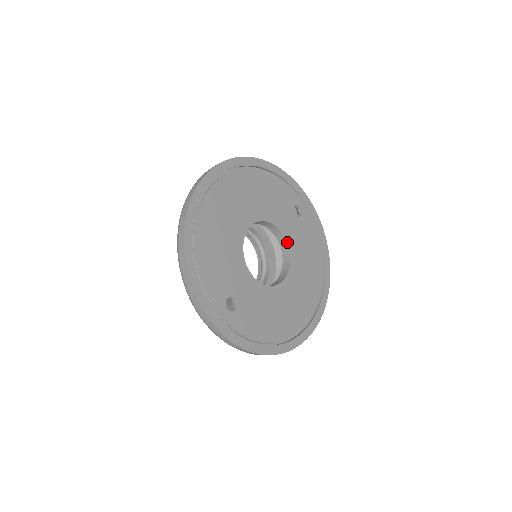
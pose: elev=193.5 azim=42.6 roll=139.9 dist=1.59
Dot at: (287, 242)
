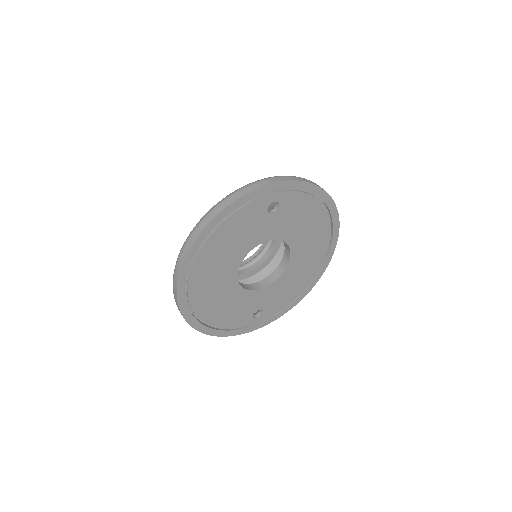
Dot at: (277, 239)
